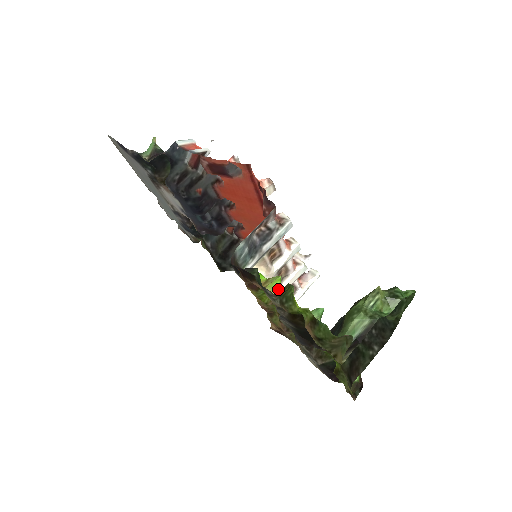
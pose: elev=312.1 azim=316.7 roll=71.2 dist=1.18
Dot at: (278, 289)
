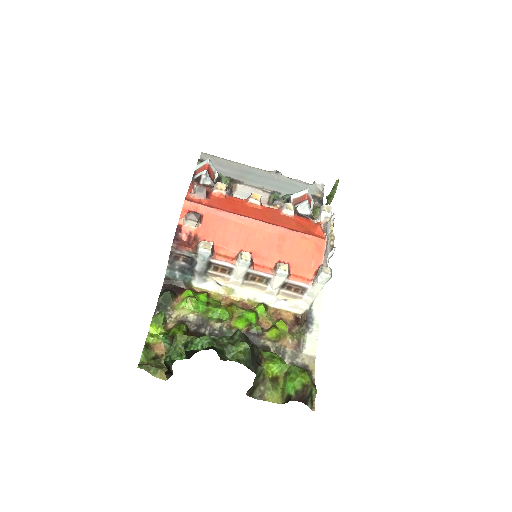
Dot at: (182, 308)
